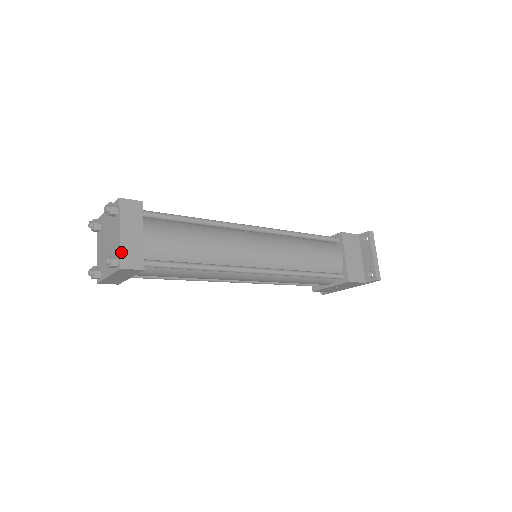
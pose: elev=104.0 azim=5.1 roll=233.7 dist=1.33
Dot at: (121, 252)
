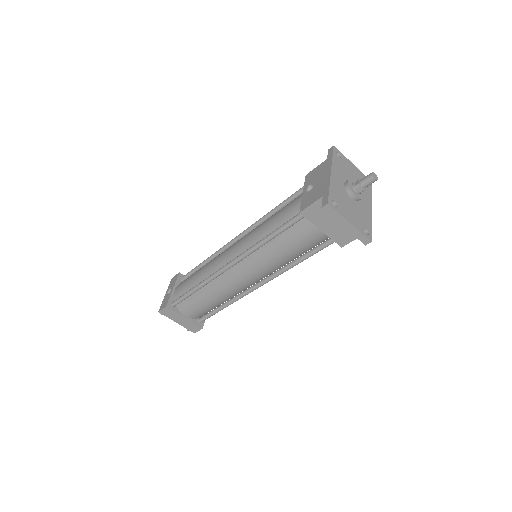
Dot at: (187, 328)
